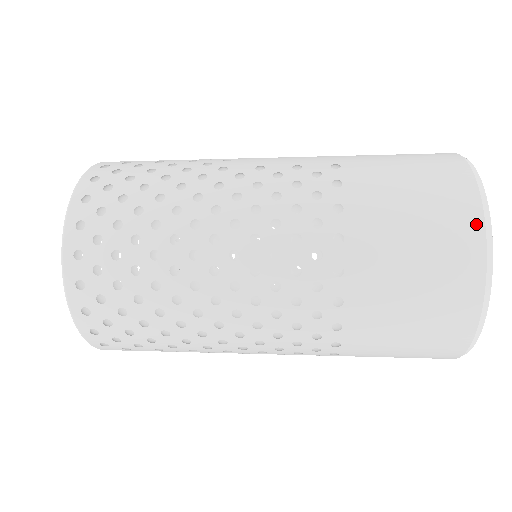
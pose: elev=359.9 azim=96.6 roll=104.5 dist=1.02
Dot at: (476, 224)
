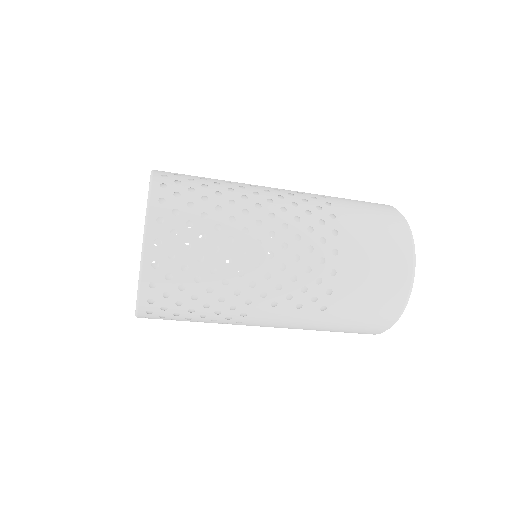
Dot at: (394, 210)
